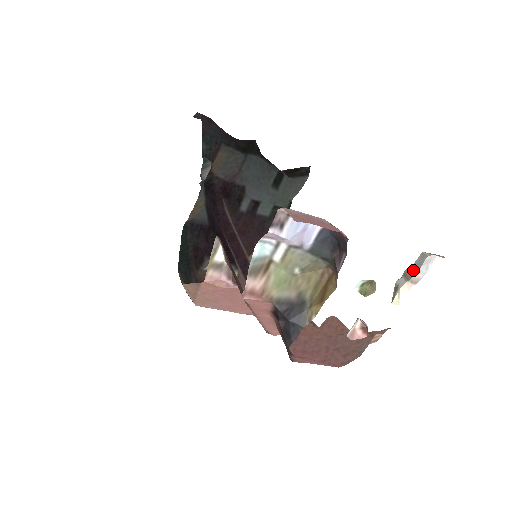
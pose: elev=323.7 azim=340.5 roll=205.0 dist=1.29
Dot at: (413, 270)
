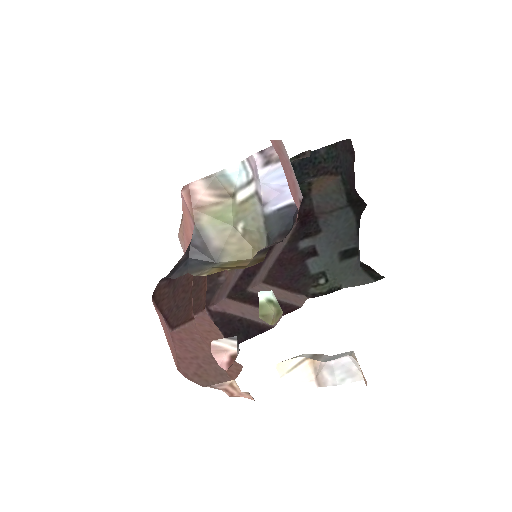
Dot at: (327, 358)
